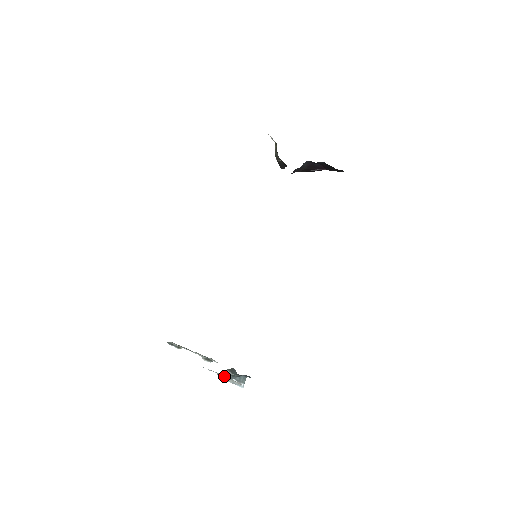
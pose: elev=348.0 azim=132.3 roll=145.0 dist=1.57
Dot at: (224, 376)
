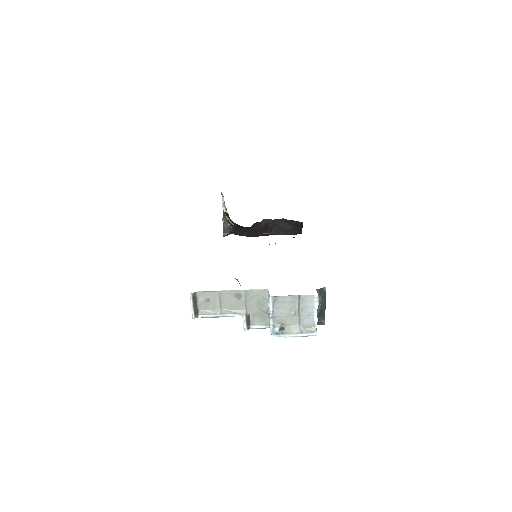
Dot at: (284, 328)
